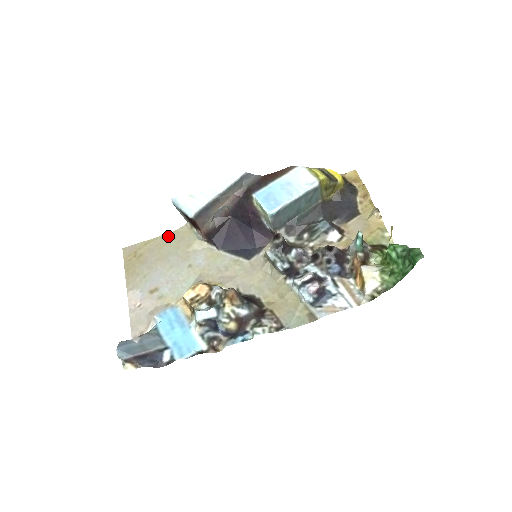
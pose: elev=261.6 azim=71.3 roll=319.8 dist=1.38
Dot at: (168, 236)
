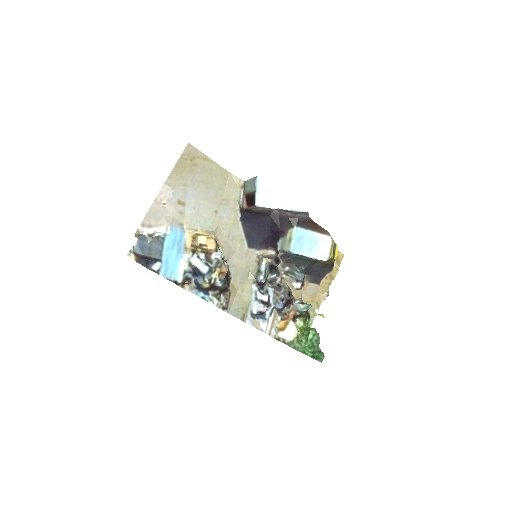
Dot at: (223, 171)
